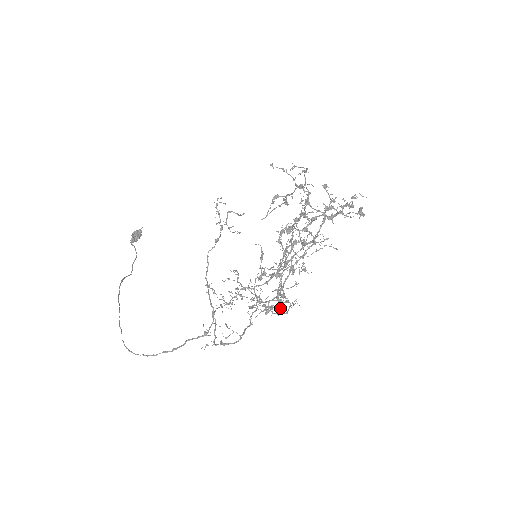
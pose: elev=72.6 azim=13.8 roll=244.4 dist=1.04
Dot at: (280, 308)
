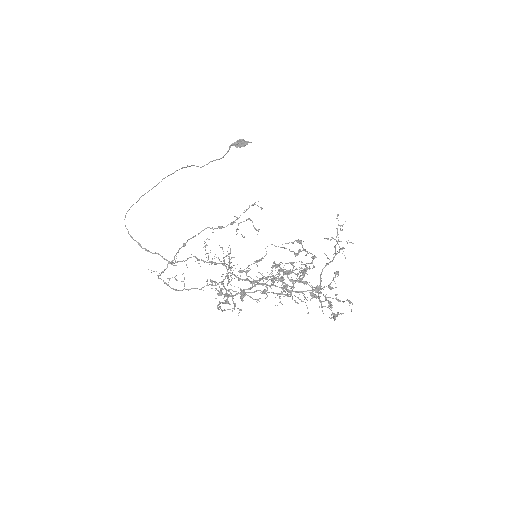
Dot at: (219, 304)
